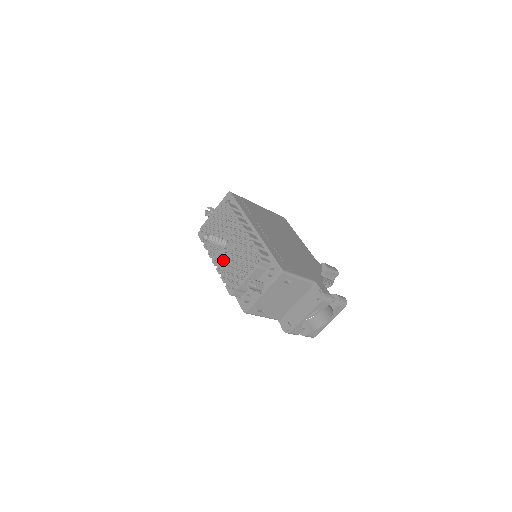
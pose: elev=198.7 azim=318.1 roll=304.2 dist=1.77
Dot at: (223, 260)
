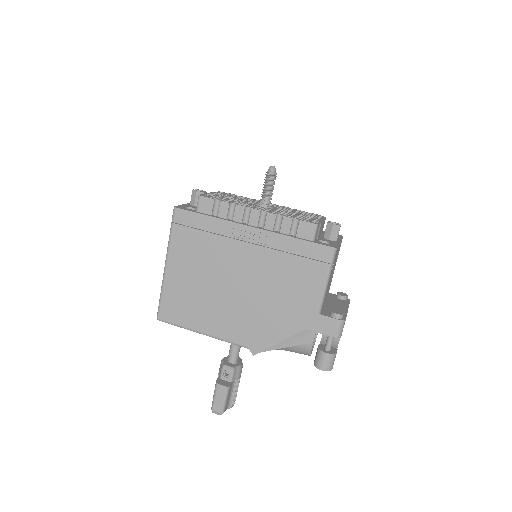
Dot at: (271, 210)
